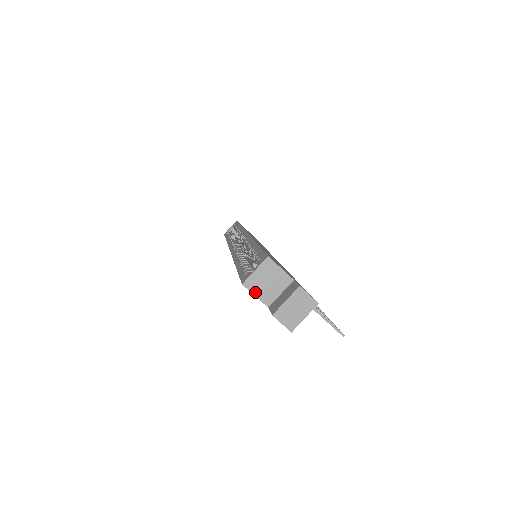
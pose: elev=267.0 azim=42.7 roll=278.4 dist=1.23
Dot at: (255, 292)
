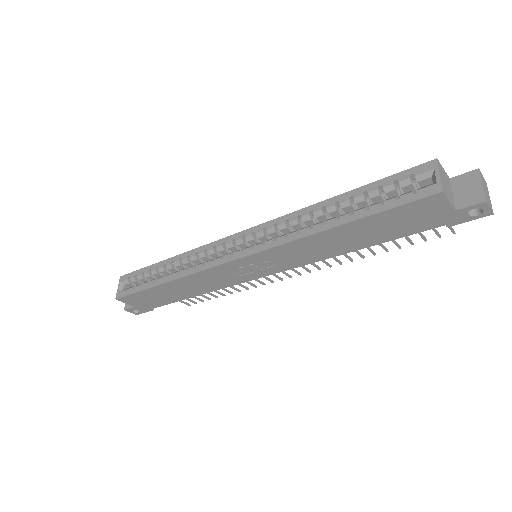
Dot at: (448, 197)
